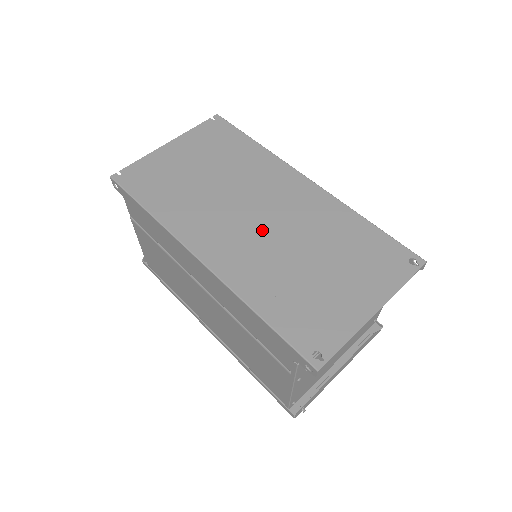
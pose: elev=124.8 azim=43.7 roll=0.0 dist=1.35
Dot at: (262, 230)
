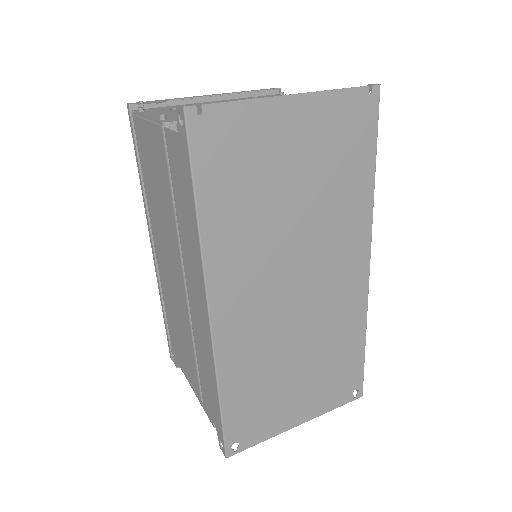
Dot at: (287, 309)
